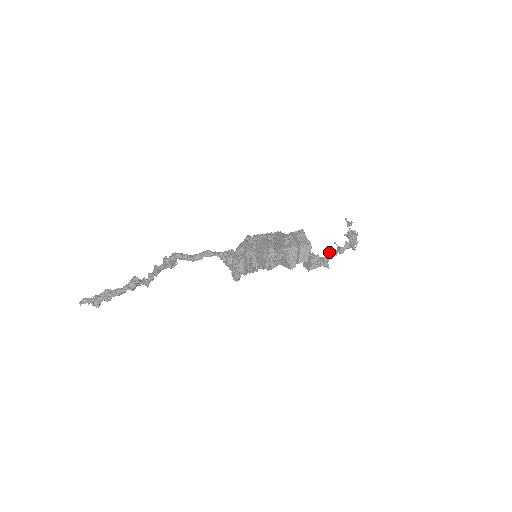
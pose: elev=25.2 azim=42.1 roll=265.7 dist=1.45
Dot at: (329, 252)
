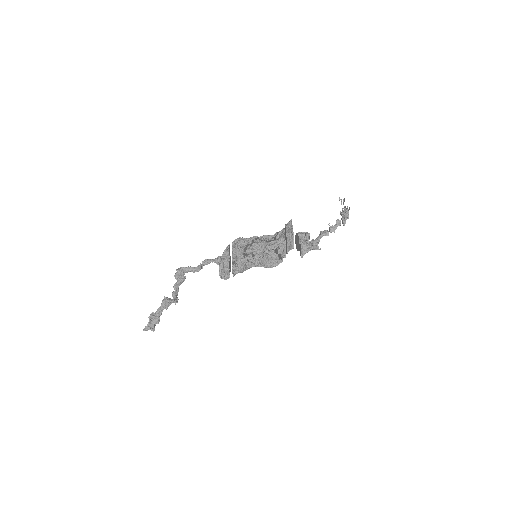
Dot at: (319, 234)
